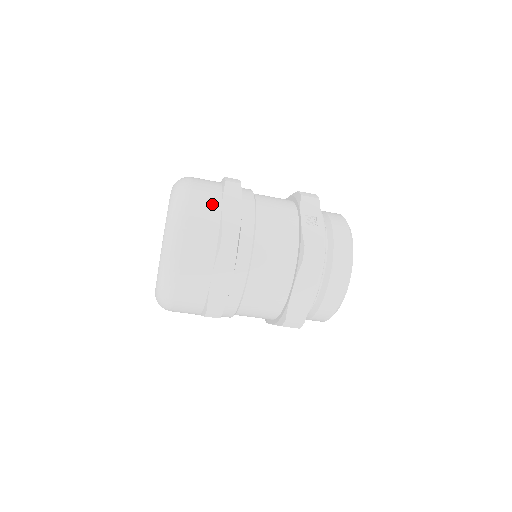
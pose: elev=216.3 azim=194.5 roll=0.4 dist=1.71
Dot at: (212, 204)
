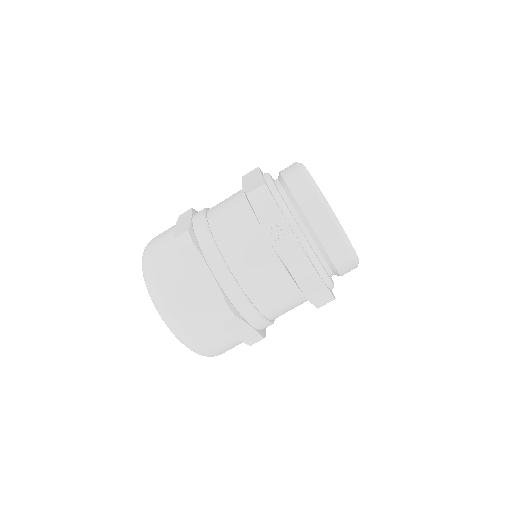
Dot at: (185, 289)
